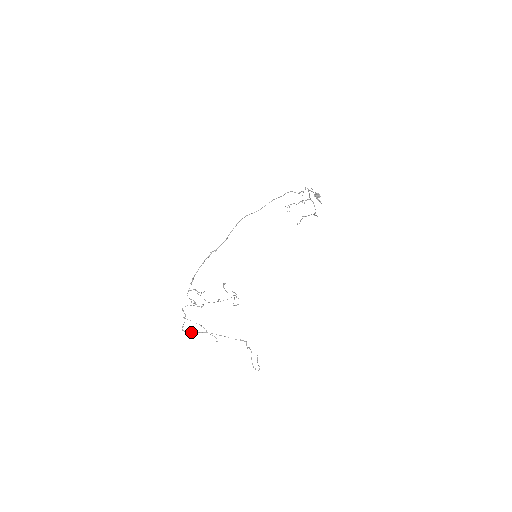
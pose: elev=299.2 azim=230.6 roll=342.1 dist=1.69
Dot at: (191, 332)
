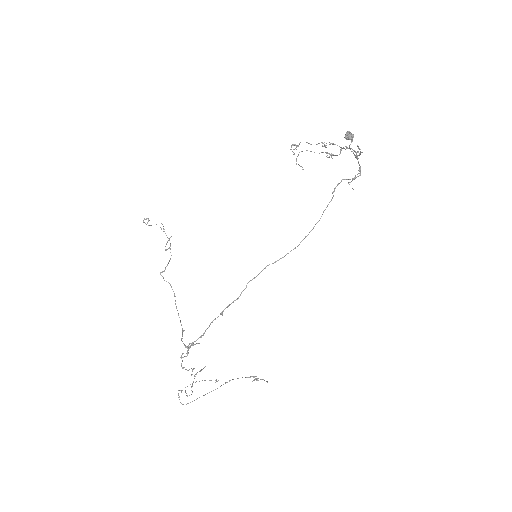
Dot at: occluded
